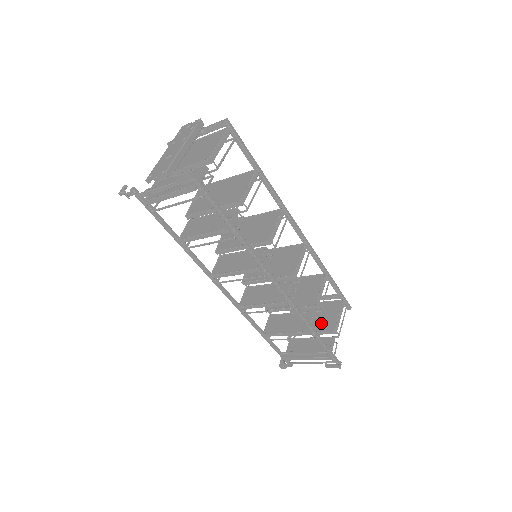
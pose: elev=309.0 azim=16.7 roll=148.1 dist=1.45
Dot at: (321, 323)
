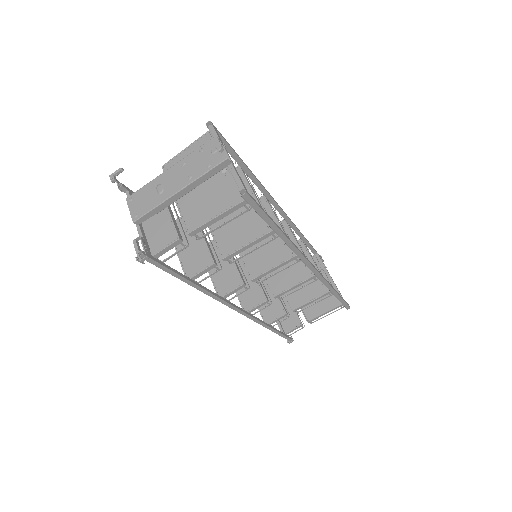
Dot at: occluded
